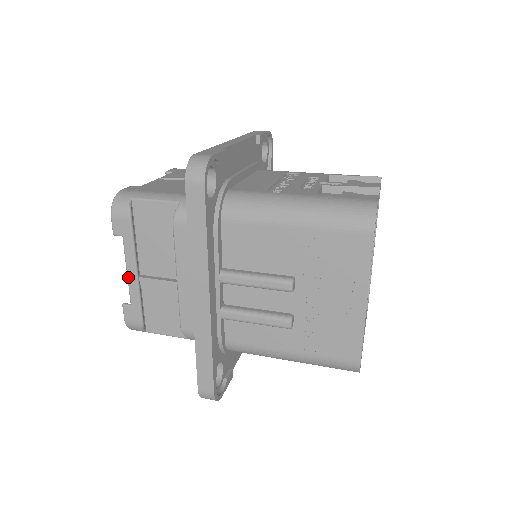
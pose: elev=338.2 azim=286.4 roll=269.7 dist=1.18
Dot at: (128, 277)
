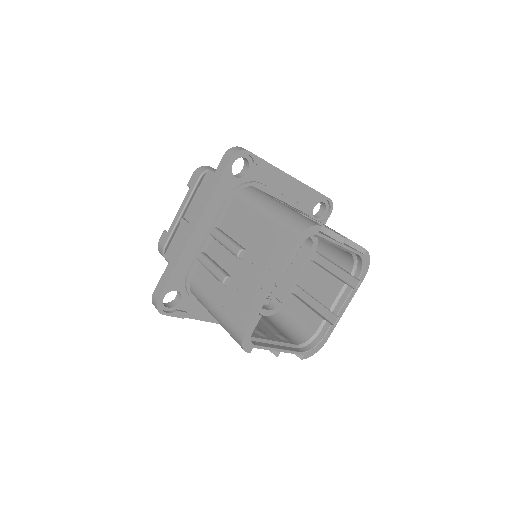
Dot at: (177, 213)
